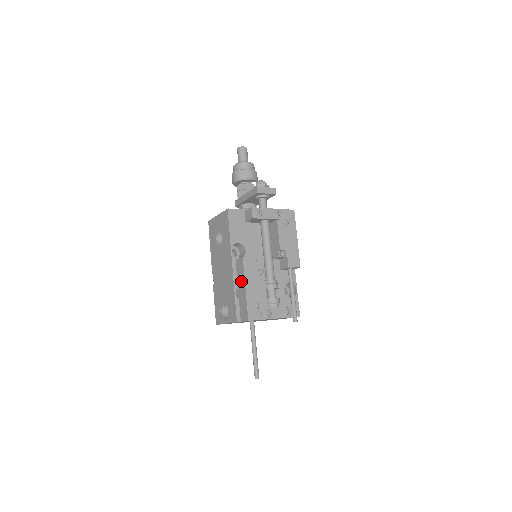
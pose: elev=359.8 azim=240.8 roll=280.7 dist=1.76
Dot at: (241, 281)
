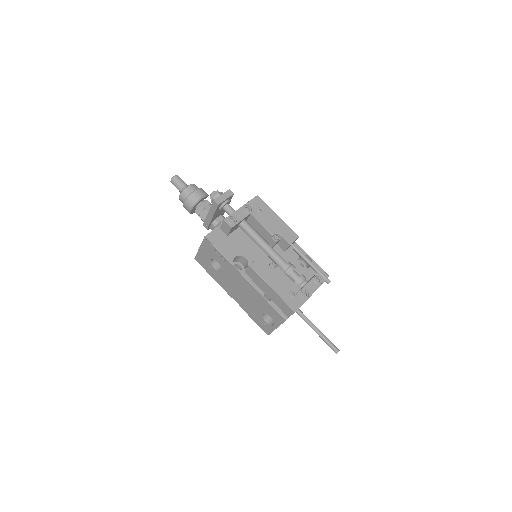
Dot at: (263, 286)
